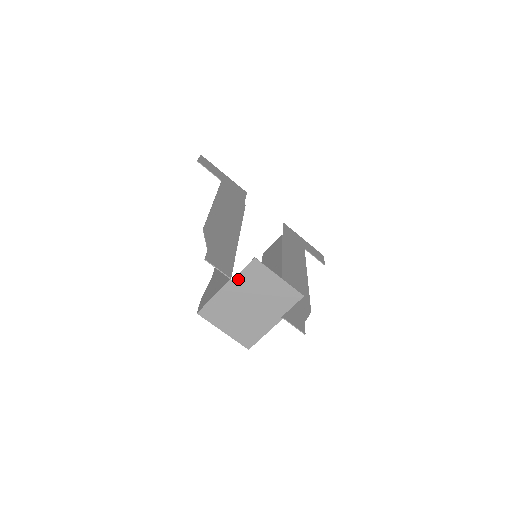
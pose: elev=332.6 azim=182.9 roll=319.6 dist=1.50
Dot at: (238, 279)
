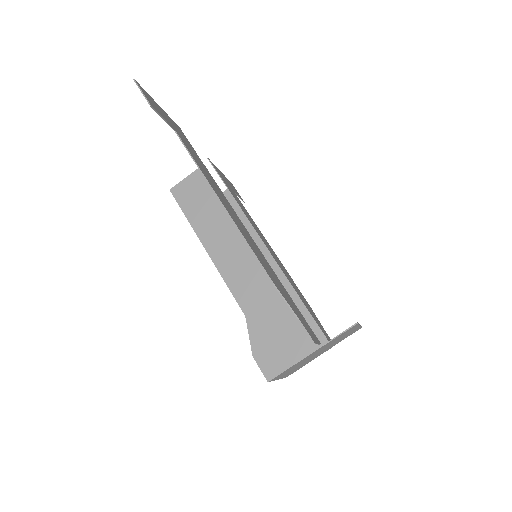
Dot at: occluded
